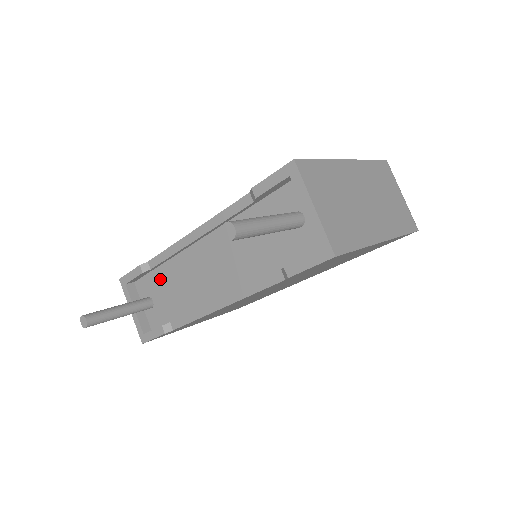
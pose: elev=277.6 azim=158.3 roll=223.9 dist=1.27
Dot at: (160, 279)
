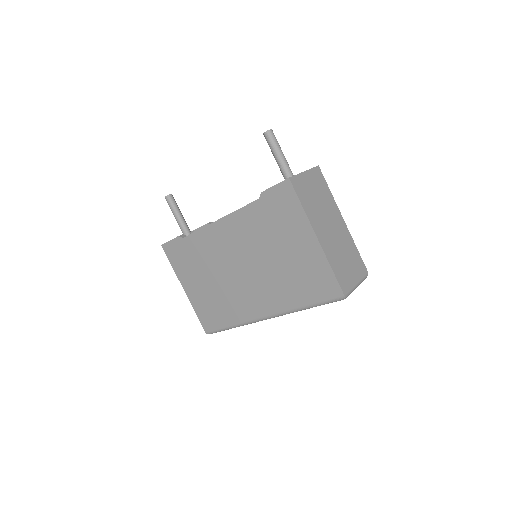
Dot at: occluded
